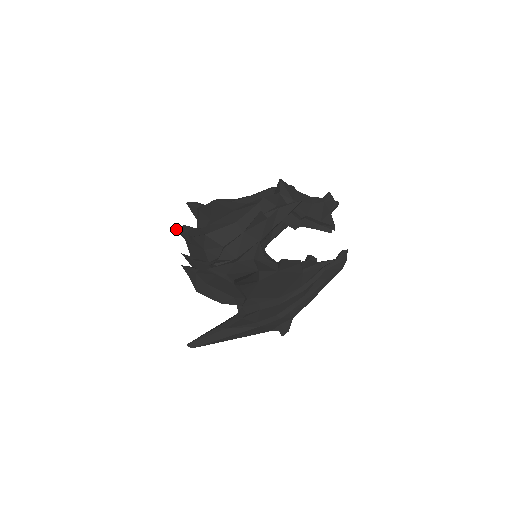
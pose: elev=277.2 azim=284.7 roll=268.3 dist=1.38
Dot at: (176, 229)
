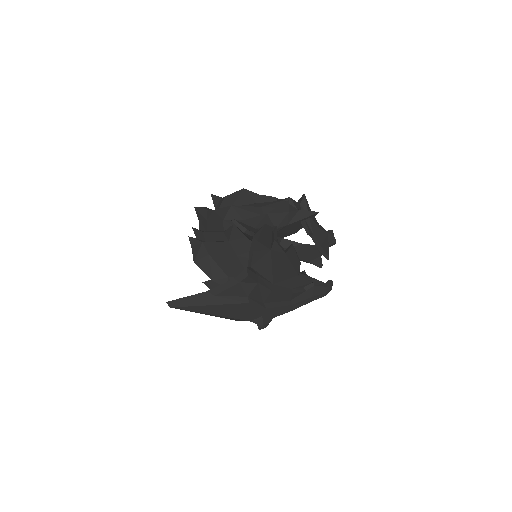
Dot at: (195, 208)
